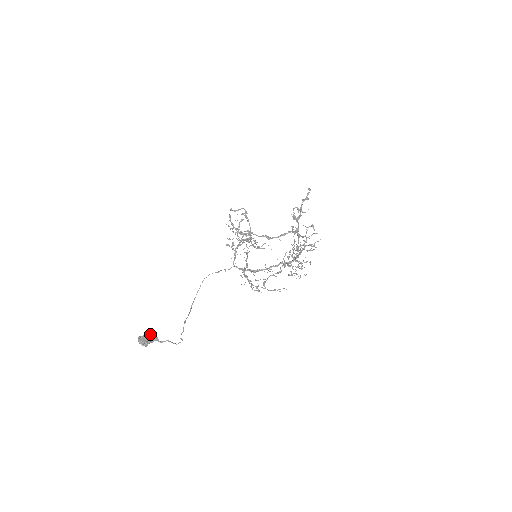
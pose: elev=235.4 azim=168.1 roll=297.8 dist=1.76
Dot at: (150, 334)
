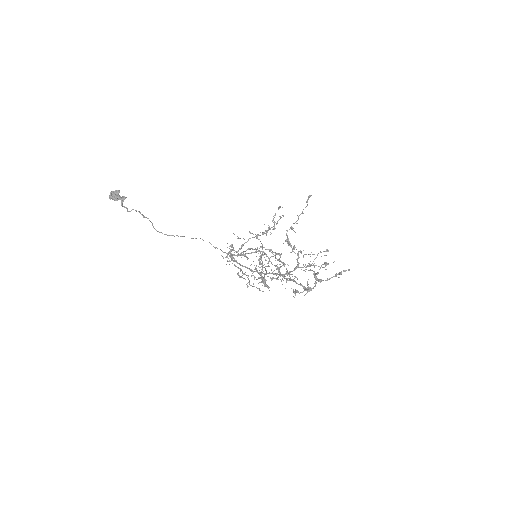
Dot at: occluded
